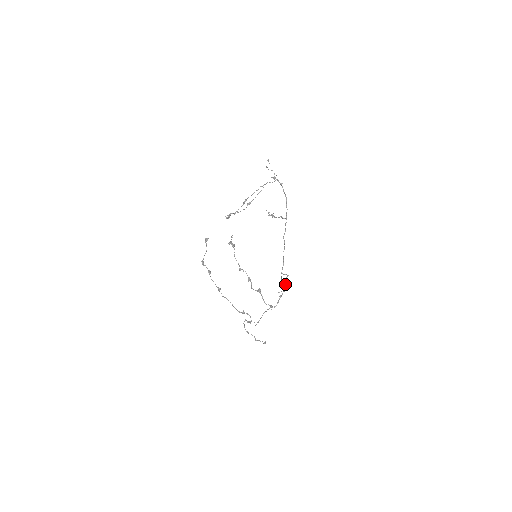
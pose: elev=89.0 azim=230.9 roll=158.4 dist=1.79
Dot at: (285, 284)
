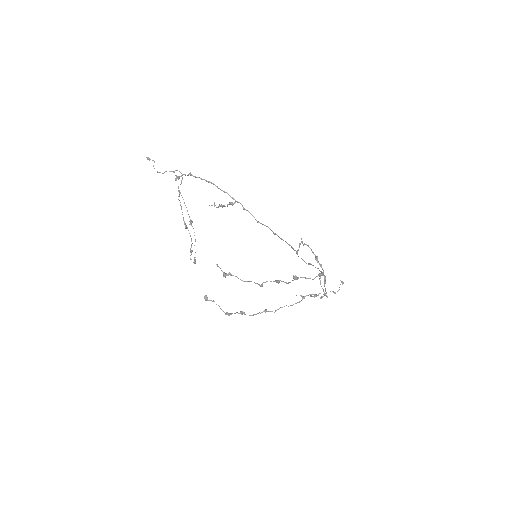
Dot at: occluded
